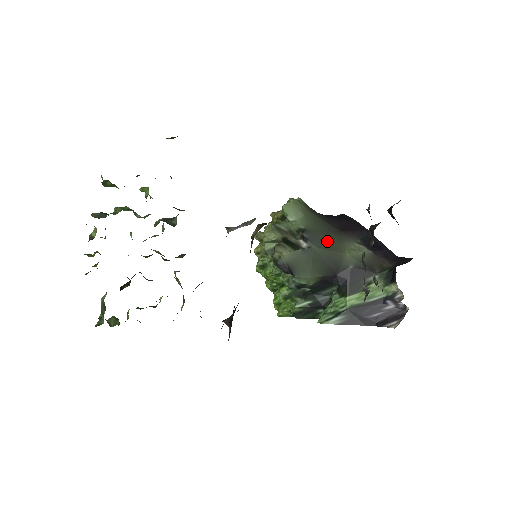
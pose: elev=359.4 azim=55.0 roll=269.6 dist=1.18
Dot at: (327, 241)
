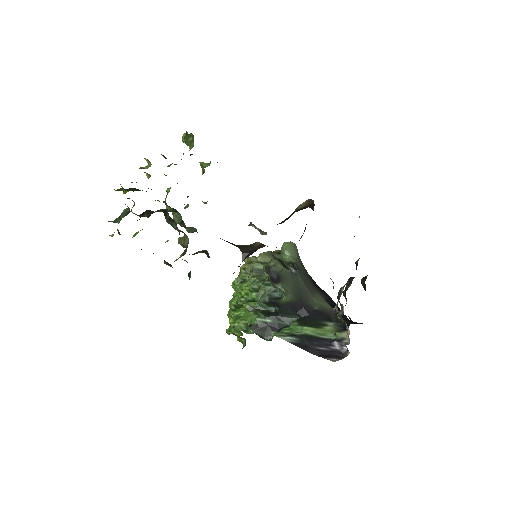
Dot at: (306, 281)
